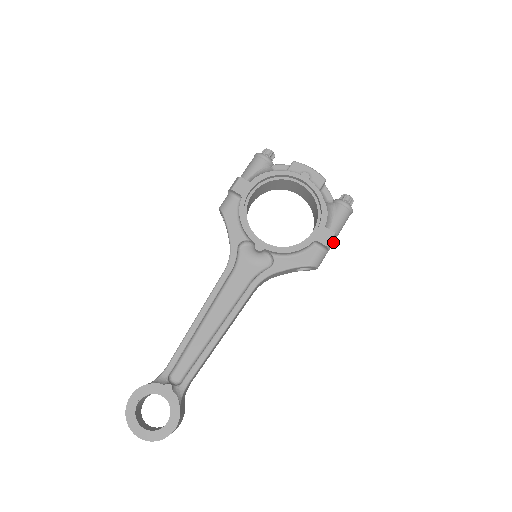
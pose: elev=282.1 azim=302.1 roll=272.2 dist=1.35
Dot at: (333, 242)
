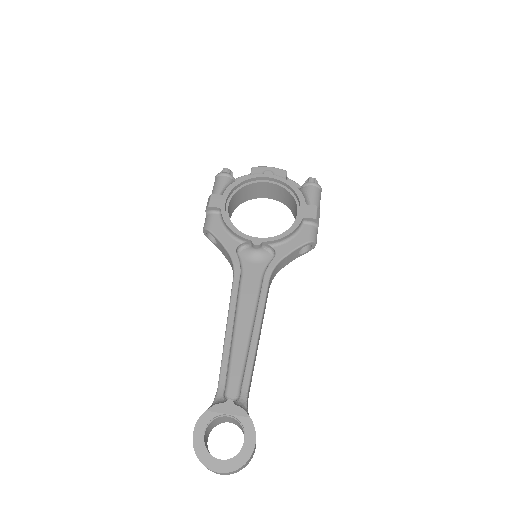
Dot at: (319, 215)
